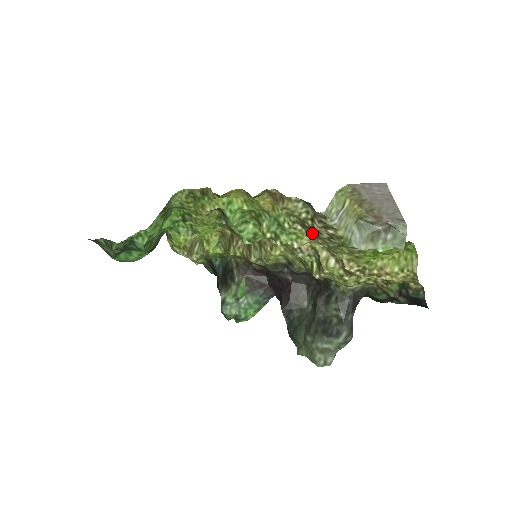
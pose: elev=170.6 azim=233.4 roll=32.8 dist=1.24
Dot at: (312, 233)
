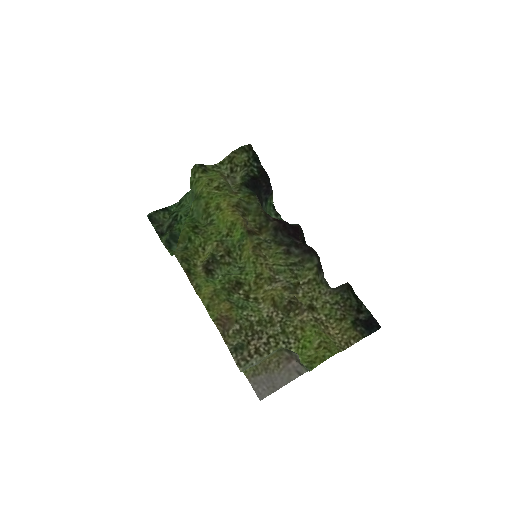
Dot at: (260, 326)
